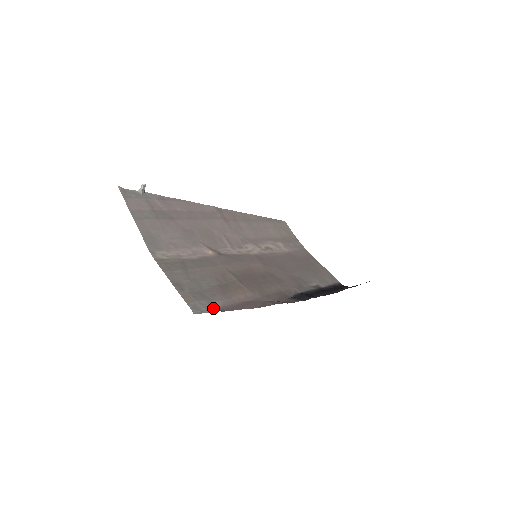
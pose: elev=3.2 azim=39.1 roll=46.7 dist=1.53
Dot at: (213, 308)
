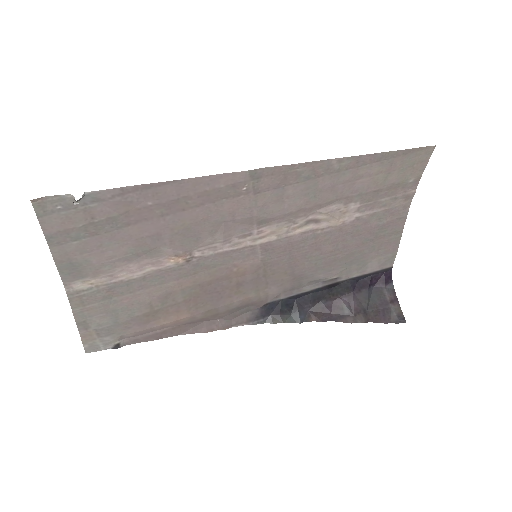
Dot at: (116, 343)
